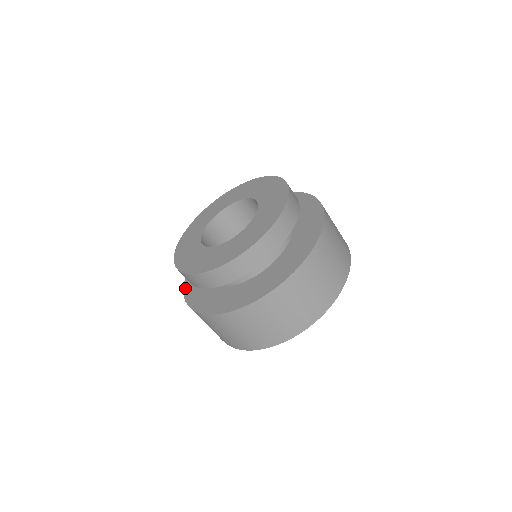
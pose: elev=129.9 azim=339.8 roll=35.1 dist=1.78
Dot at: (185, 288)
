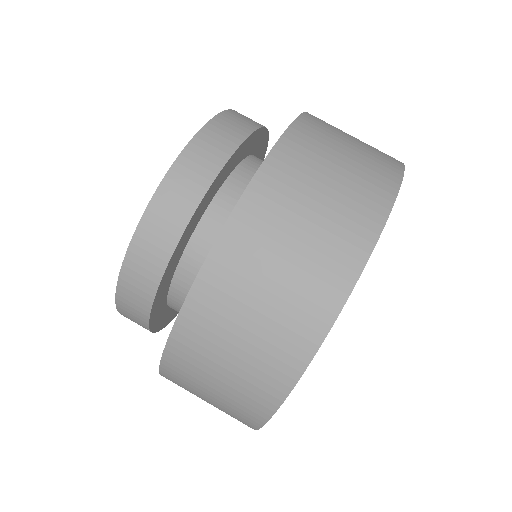
Dot at: occluded
